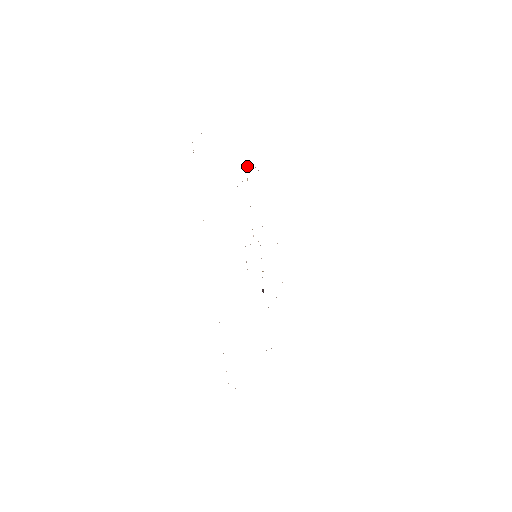
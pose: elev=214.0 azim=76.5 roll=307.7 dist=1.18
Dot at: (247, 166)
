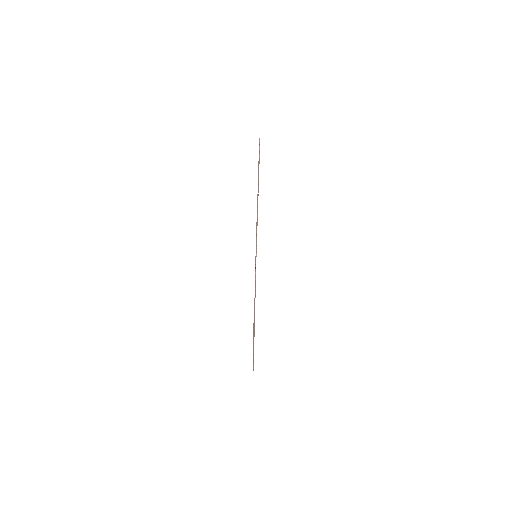
Dot at: (255, 262)
